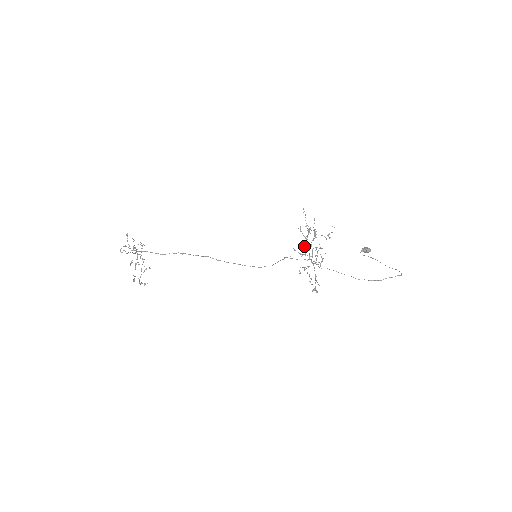
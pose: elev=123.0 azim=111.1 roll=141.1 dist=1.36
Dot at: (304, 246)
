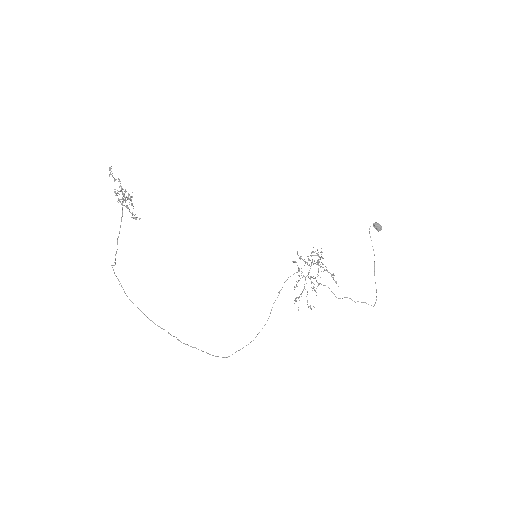
Dot at: occluded
